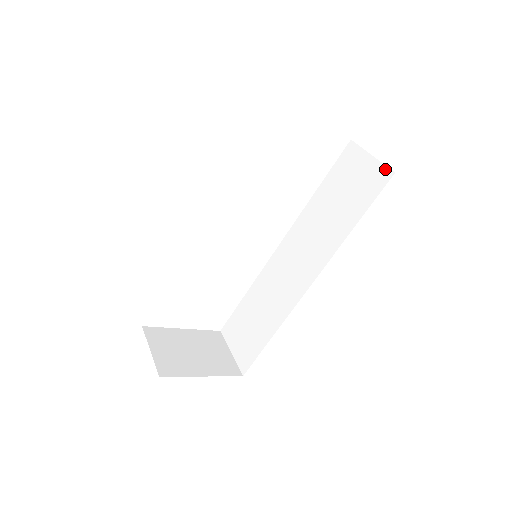
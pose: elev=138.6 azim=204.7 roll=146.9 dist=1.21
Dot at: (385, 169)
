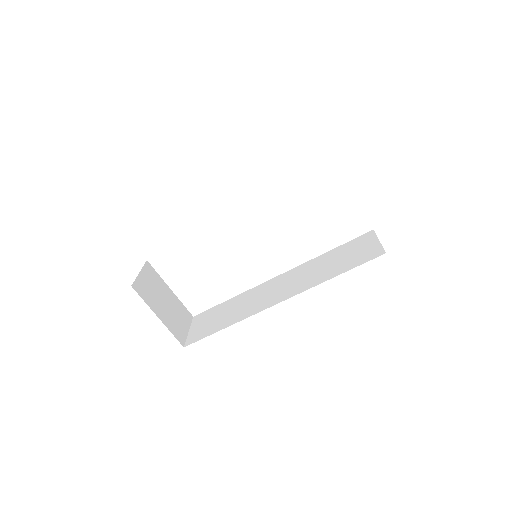
Dot at: (381, 250)
